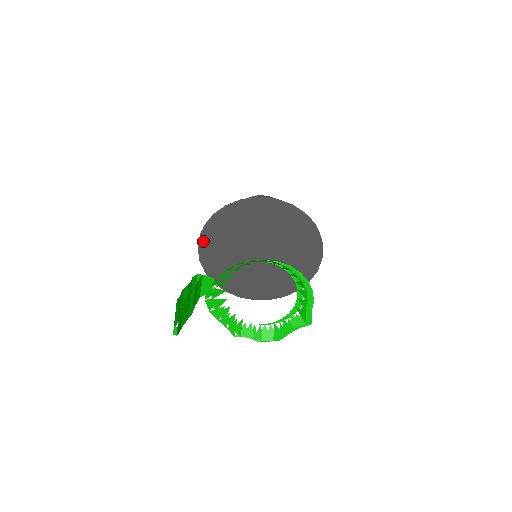
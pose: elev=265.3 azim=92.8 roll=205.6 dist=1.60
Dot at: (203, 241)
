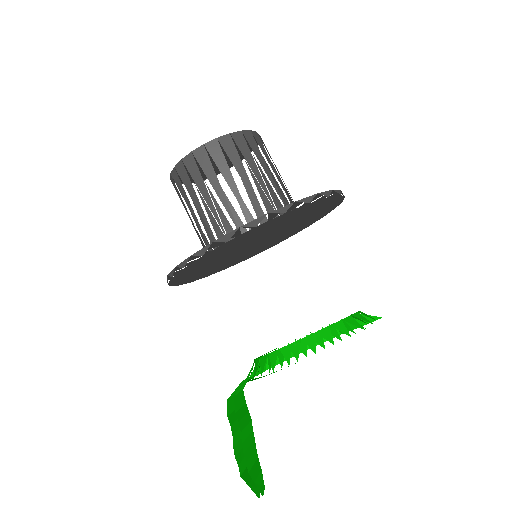
Dot at: (179, 283)
